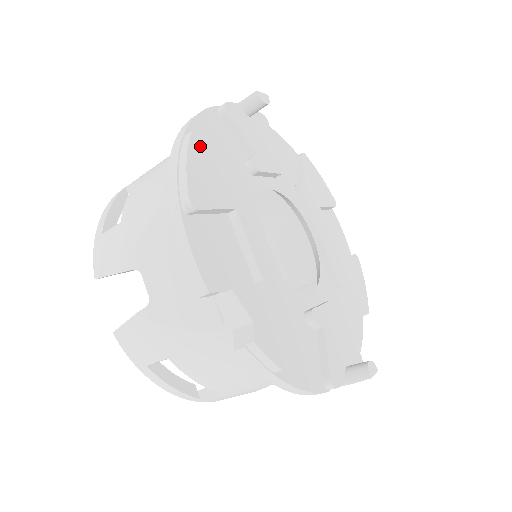
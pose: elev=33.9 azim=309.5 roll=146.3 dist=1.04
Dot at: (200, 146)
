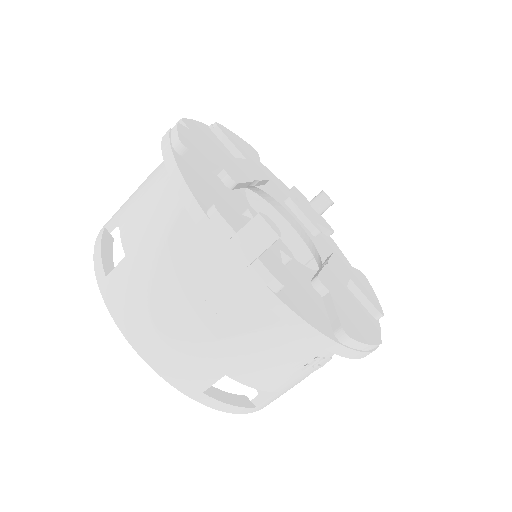
Dot at: (251, 149)
